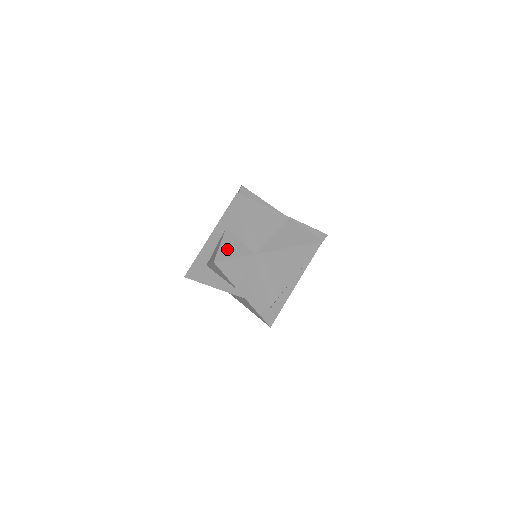
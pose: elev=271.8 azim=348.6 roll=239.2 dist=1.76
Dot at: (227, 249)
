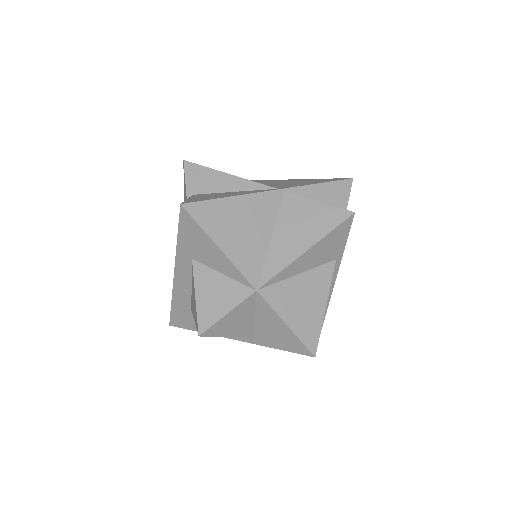
Dot at: (209, 301)
